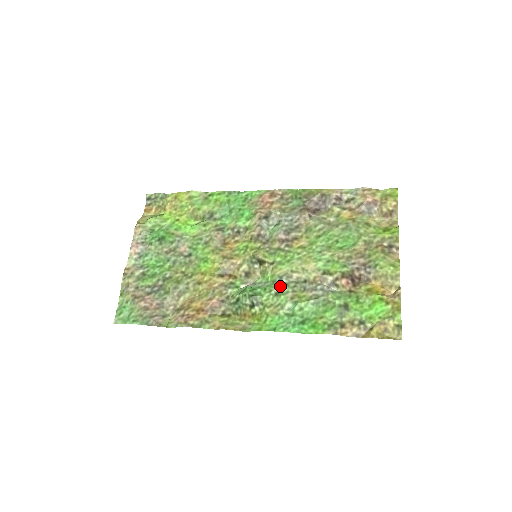
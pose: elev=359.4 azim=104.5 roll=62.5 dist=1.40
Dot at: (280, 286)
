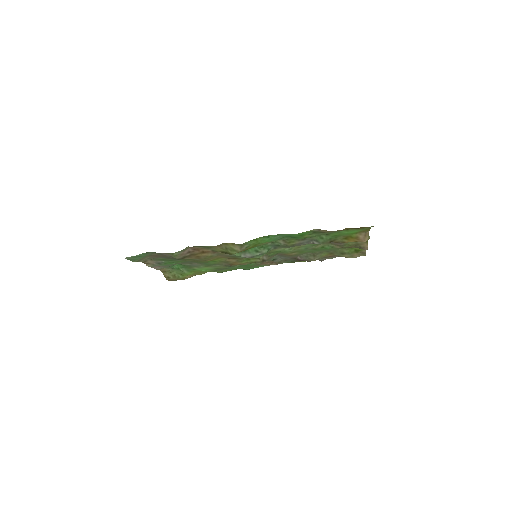
Dot at: (274, 245)
